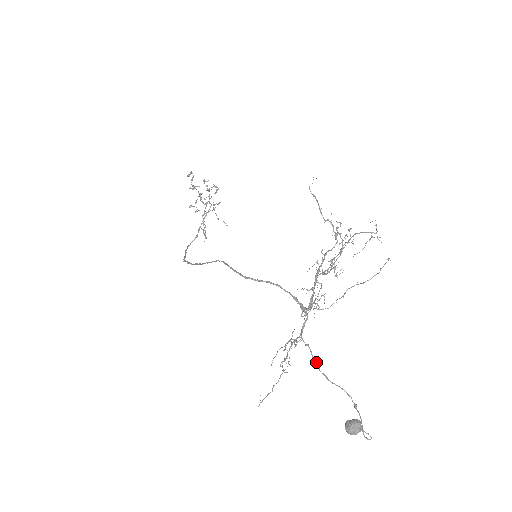
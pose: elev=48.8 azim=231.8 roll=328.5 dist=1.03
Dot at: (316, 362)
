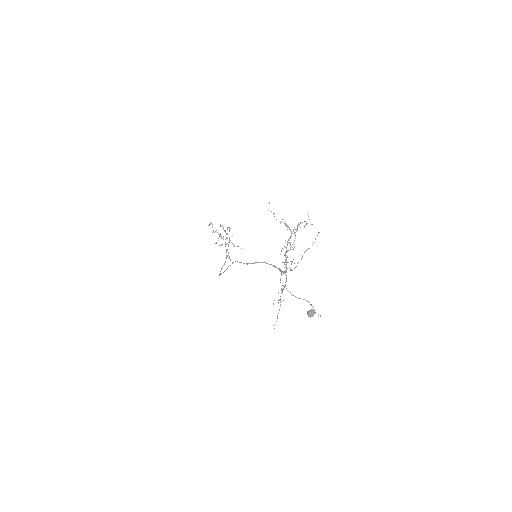
Dot at: (290, 292)
